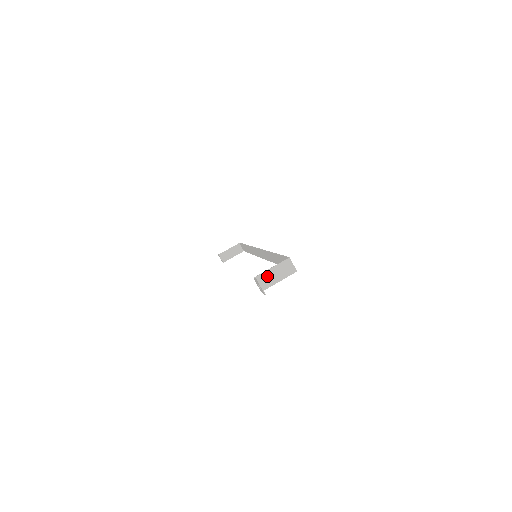
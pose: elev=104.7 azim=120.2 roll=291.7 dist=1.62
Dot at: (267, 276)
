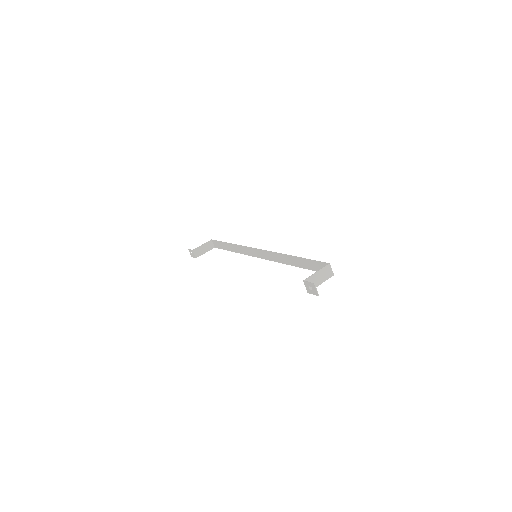
Dot at: (313, 279)
